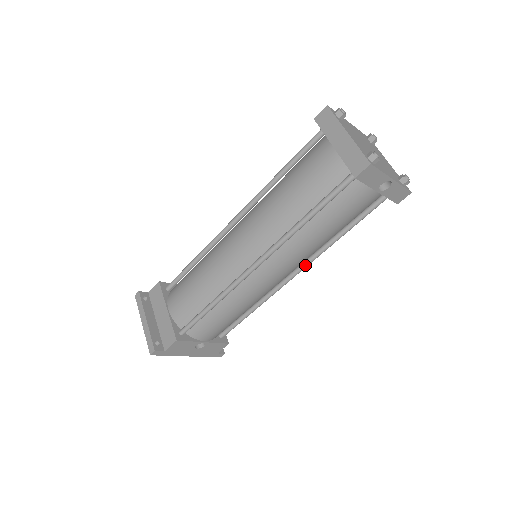
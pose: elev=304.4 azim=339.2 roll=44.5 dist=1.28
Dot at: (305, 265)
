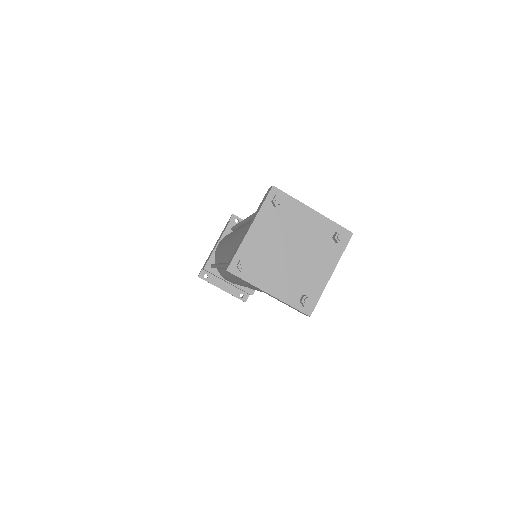
Dot at: occluded
